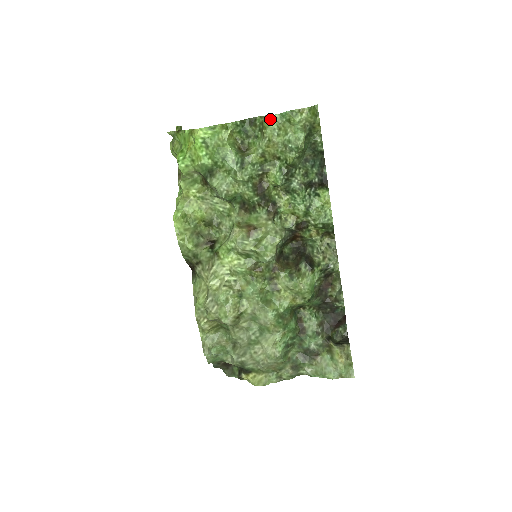
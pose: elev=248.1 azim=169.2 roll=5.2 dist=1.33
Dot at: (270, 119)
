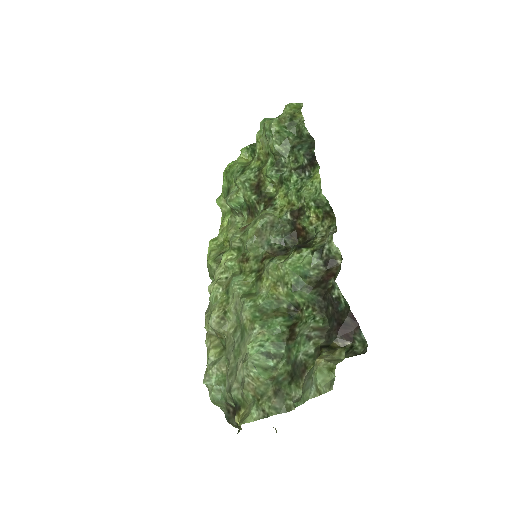
Dot at: (261, 127)
